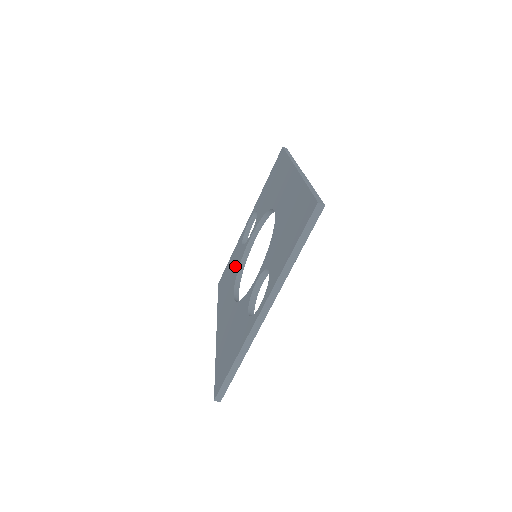
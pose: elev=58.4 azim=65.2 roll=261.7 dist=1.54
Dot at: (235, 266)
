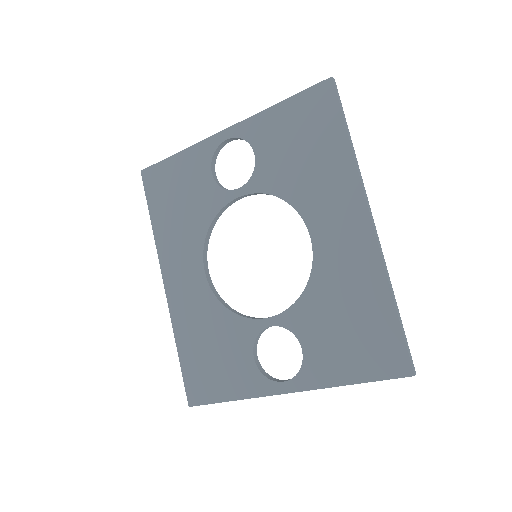
Dot at: (198, 206)
